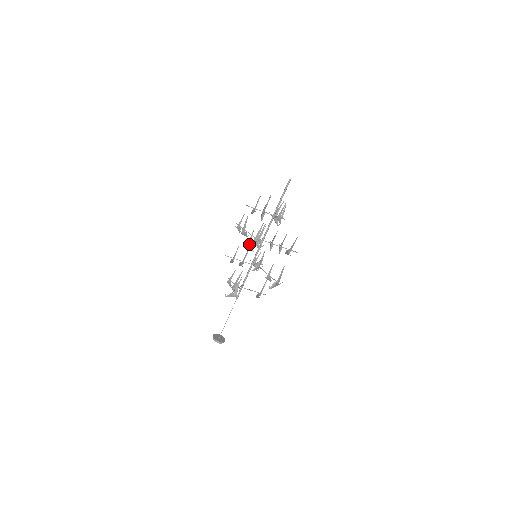
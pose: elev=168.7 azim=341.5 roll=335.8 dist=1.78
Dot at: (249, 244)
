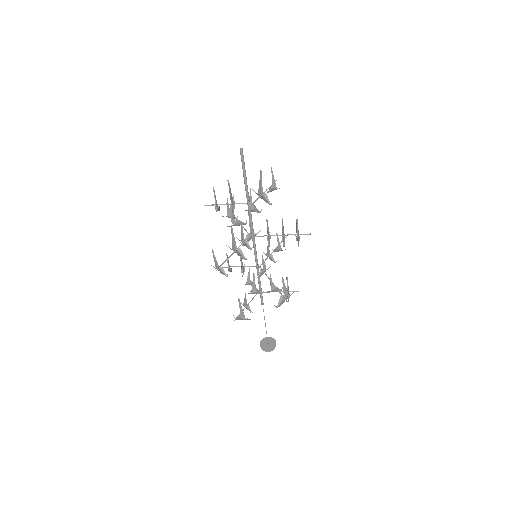
Dot at: (217, 268)
